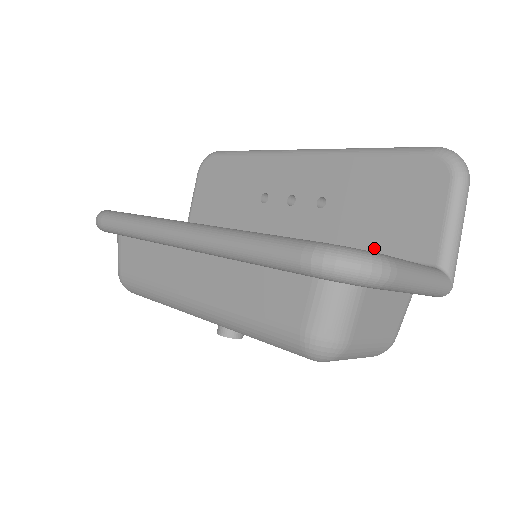
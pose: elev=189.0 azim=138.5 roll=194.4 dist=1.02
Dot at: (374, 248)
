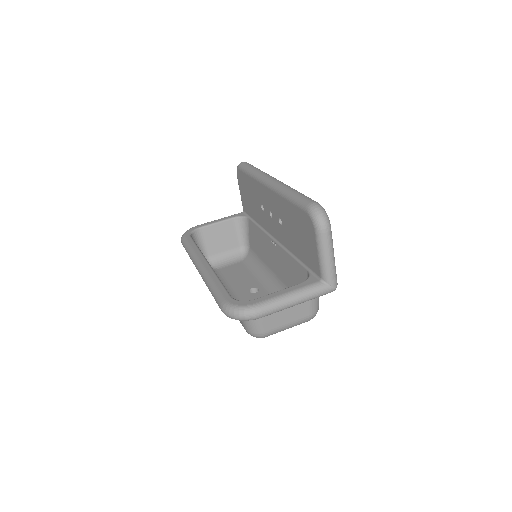
Dot at: (302, 258)
